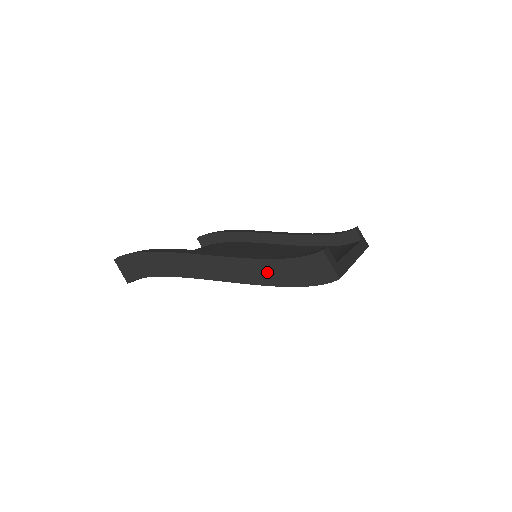
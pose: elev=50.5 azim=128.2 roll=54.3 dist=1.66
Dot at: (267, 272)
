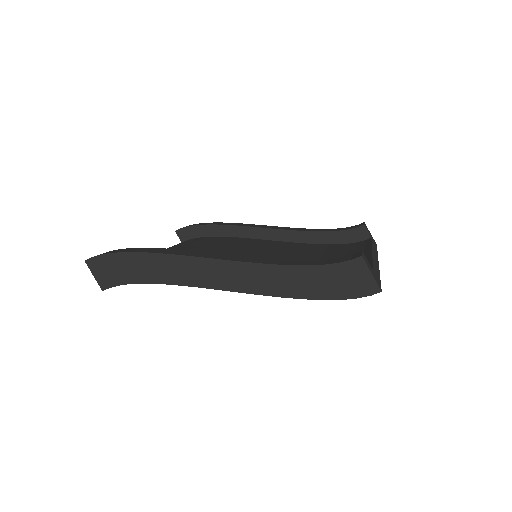
Dot at: (288, 281)
